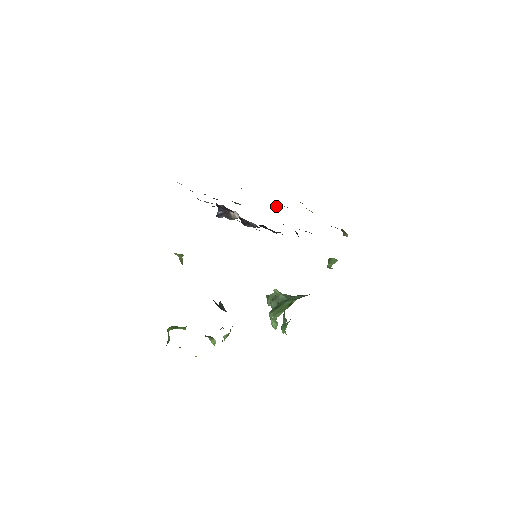
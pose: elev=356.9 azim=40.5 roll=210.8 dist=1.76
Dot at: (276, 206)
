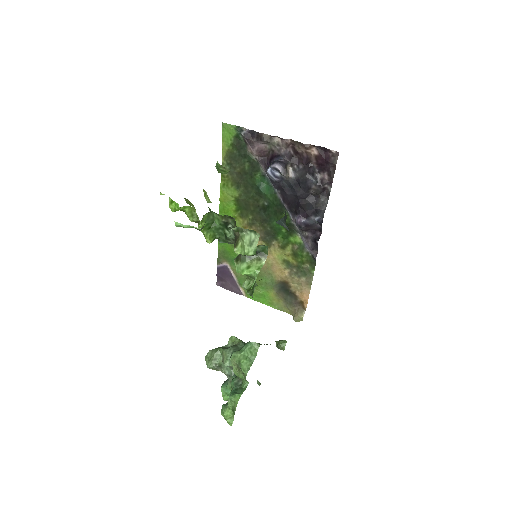
Dot at: (260, 242)
